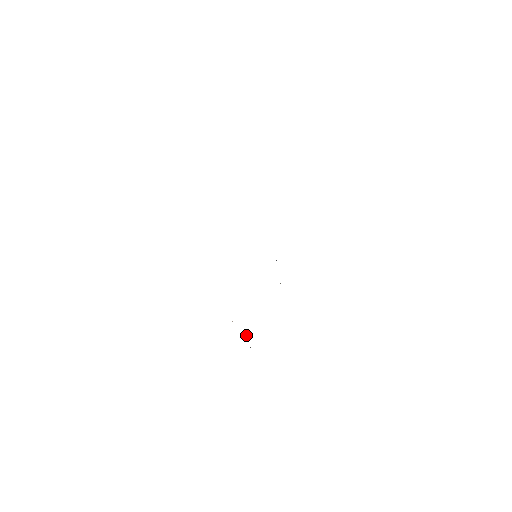
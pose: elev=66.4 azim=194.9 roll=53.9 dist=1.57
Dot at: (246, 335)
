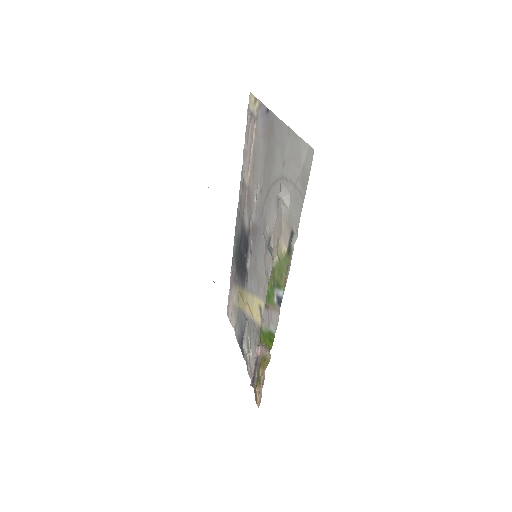
Dot at: (258, 346)
